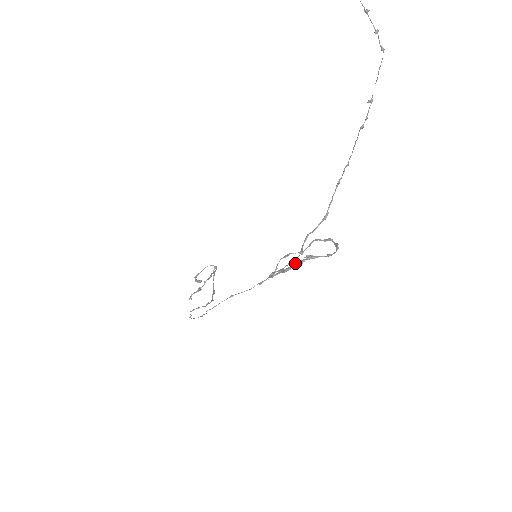
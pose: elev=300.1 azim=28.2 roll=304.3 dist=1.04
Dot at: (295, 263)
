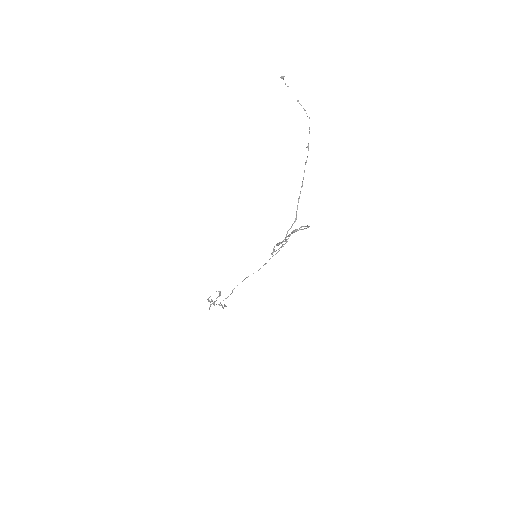
Dot at: (287, 236)
